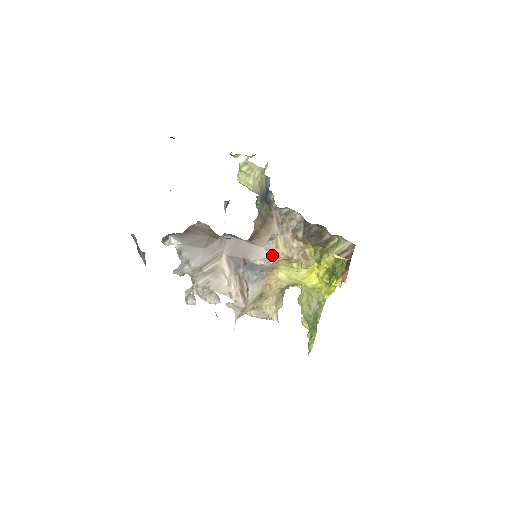
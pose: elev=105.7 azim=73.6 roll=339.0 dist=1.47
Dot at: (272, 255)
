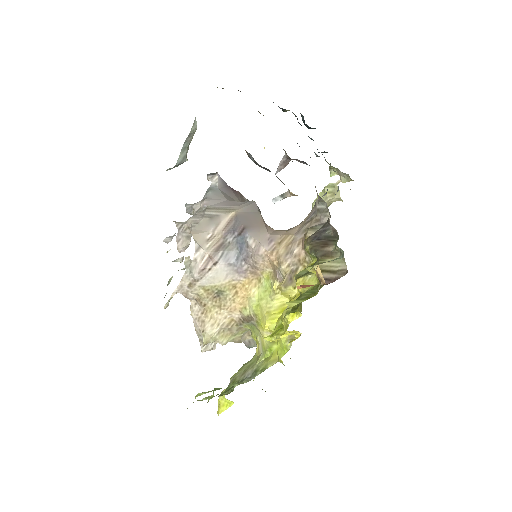
Dot at: (268, 246)
